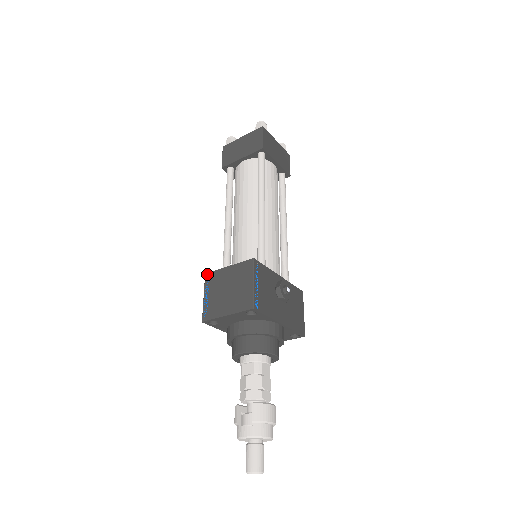
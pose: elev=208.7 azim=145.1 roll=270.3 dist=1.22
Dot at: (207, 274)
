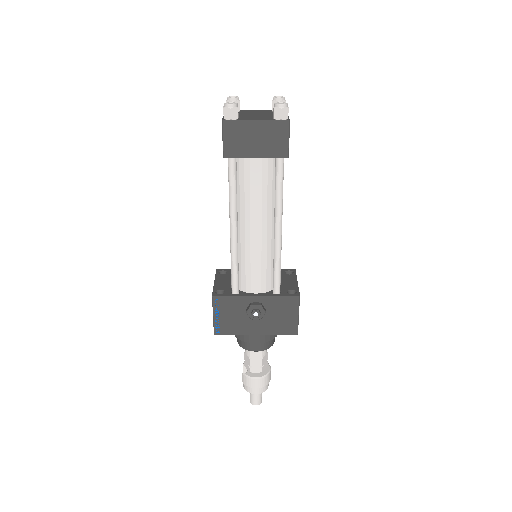
Dot at: (216, 272)
